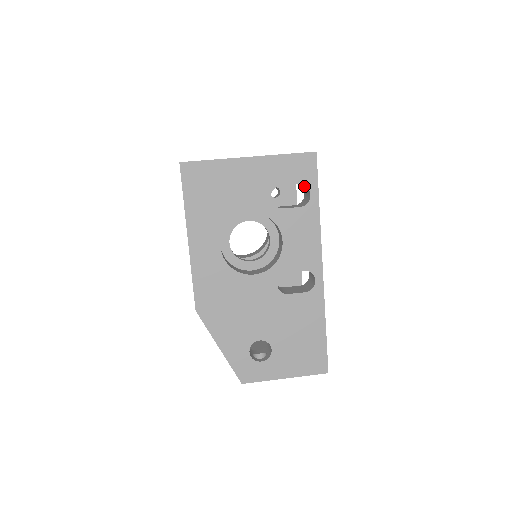
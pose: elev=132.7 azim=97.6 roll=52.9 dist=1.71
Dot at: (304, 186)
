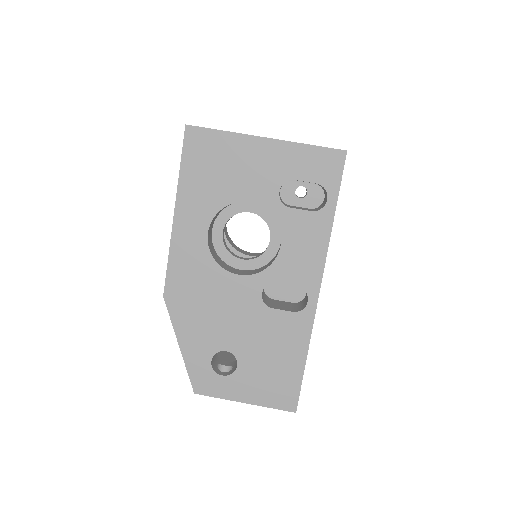
Dot at: occluded
